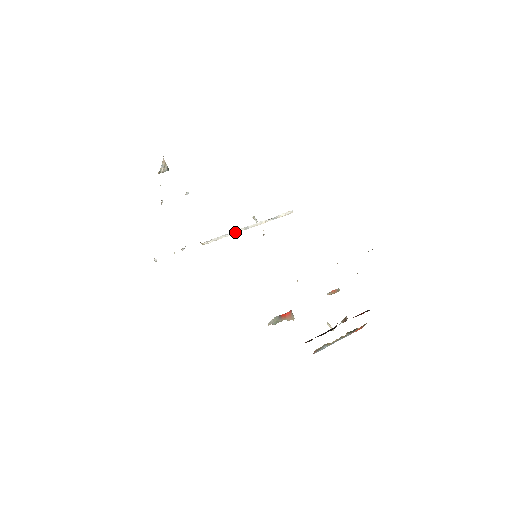
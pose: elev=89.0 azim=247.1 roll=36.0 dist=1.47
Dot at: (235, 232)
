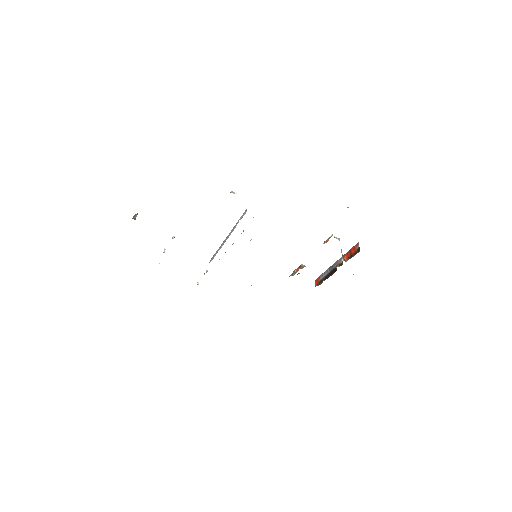
Dot at: occluded
